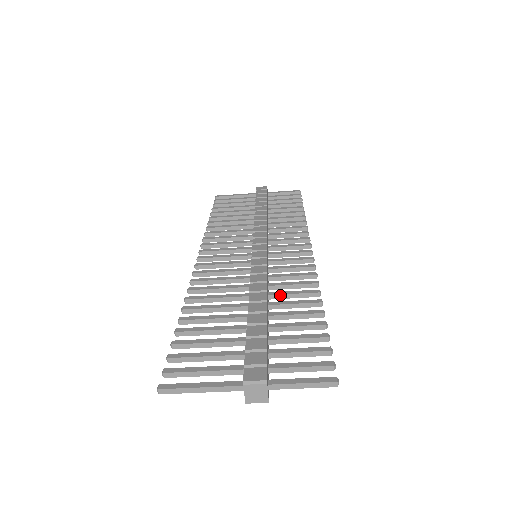
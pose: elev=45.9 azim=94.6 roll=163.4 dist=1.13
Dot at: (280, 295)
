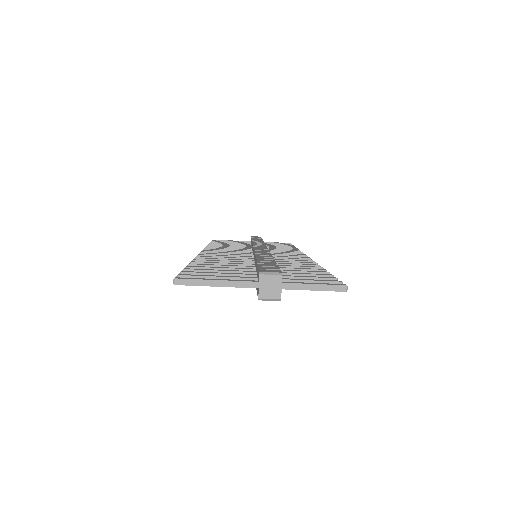
Dot at: (283, 264)
